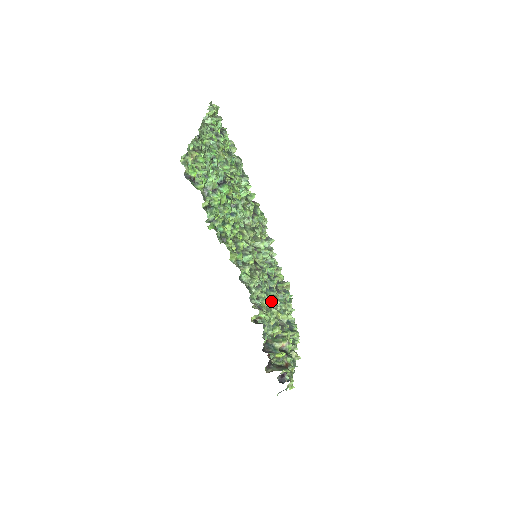
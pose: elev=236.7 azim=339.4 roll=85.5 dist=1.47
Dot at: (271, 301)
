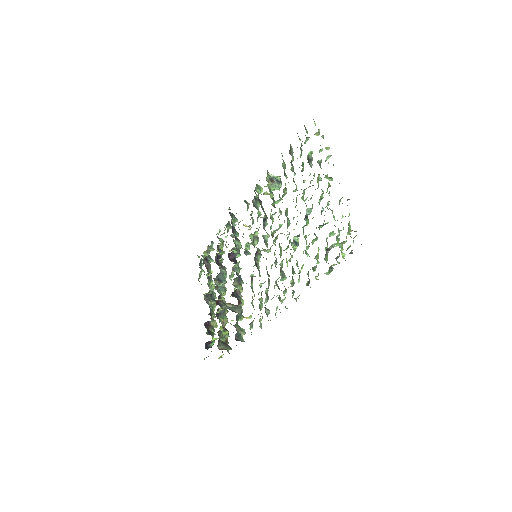
Dot at: (240, 290)
